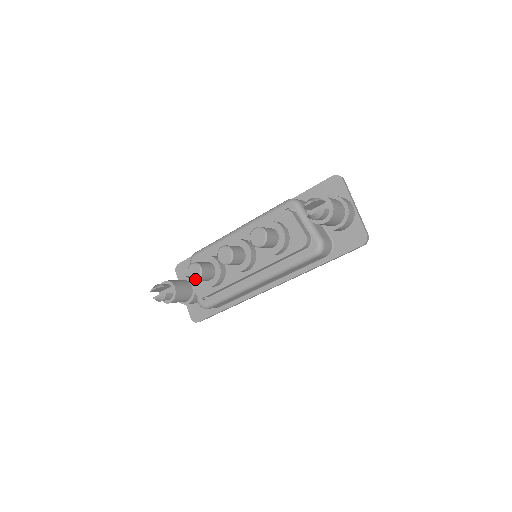
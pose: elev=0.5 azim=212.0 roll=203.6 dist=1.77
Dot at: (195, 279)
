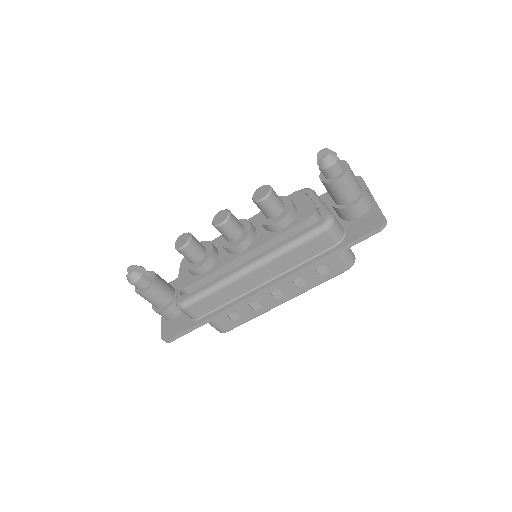
Dot at: (181, 246)
